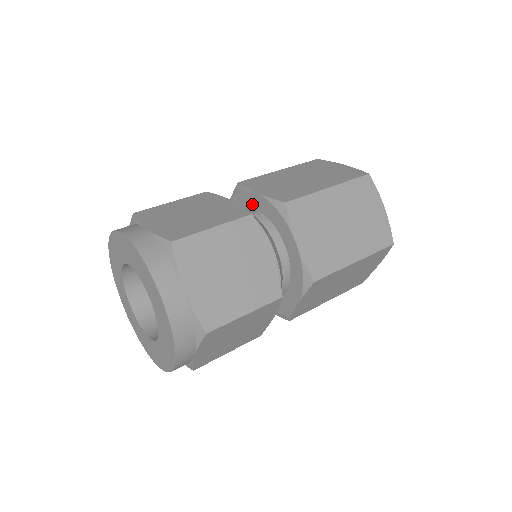
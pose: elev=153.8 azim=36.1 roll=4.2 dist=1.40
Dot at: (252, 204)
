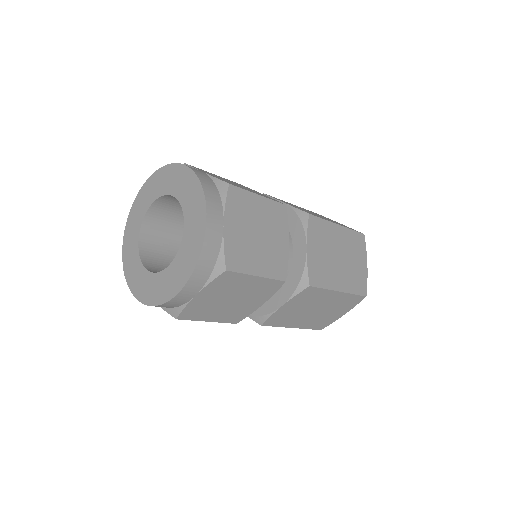
Dot at: (296, 242)
